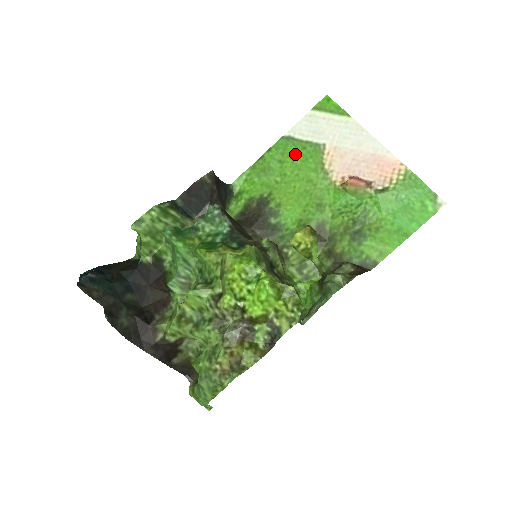
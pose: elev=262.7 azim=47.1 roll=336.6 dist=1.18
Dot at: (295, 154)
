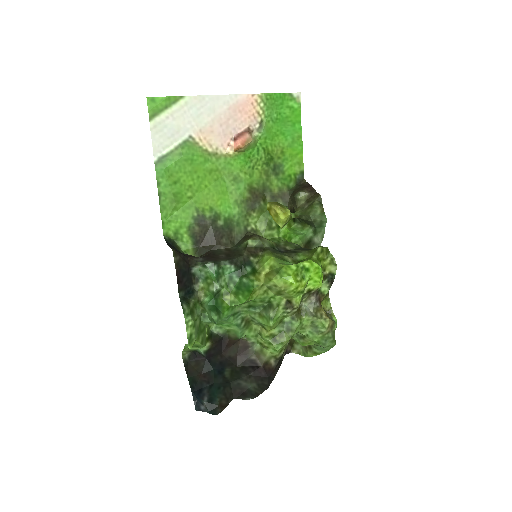
Dot at: (180, 166)
